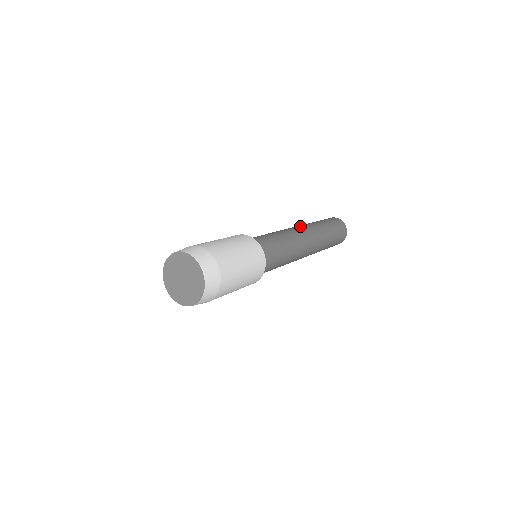
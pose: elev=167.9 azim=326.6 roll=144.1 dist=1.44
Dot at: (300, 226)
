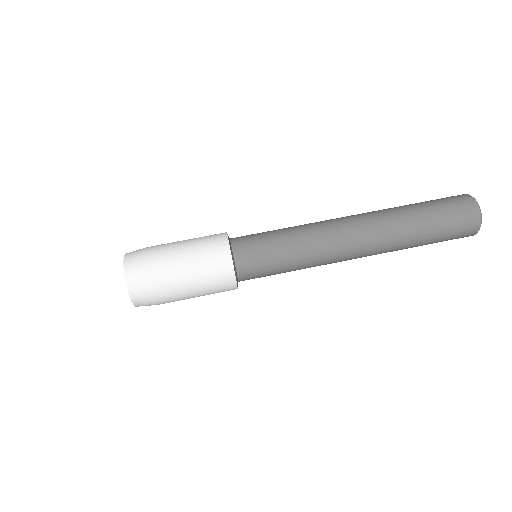
Dot at: (367, 238)
